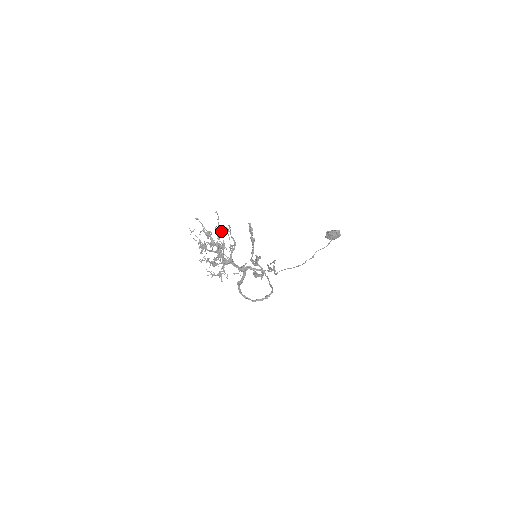
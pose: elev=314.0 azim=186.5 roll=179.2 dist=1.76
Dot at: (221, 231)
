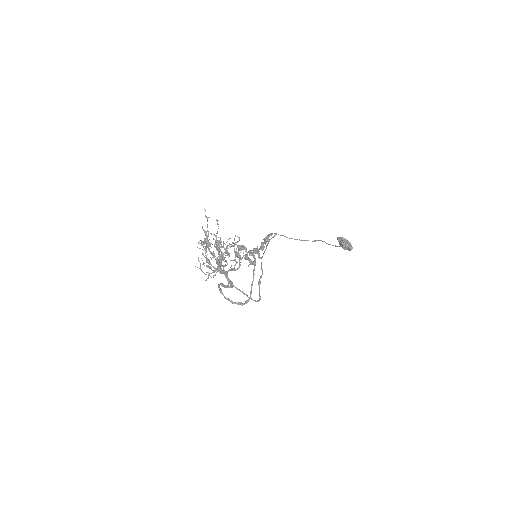
Dot at: occluded
